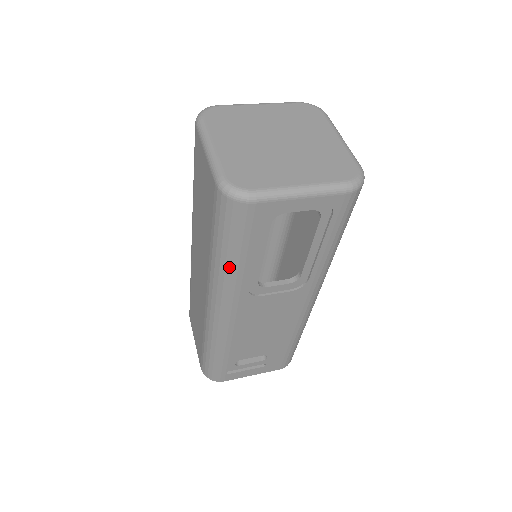
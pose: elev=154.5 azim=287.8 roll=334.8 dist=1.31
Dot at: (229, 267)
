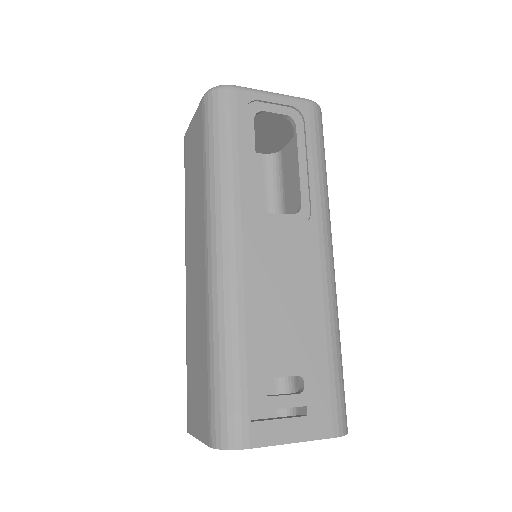
Dot at: (224, 169)
